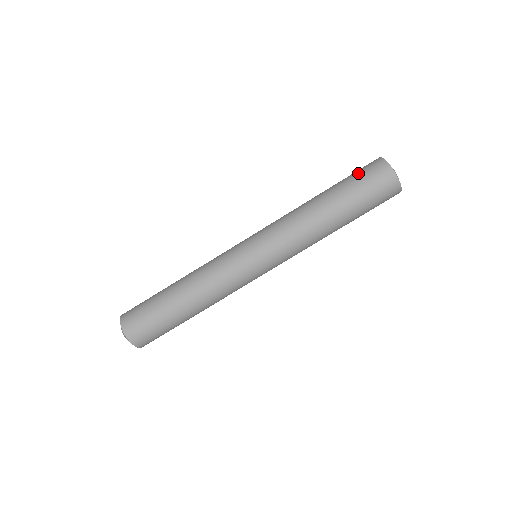
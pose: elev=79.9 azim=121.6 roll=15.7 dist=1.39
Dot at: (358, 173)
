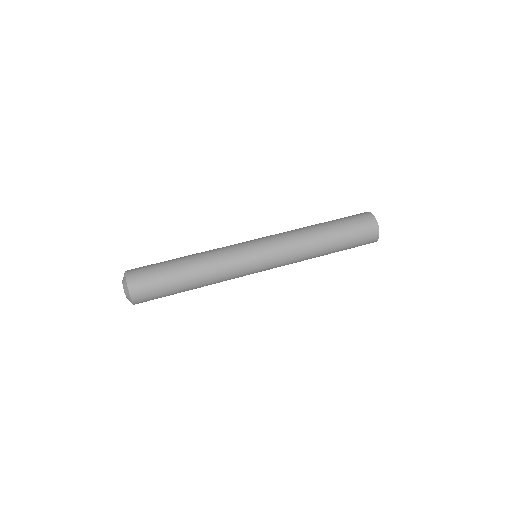
Dot at: (349, 216)
